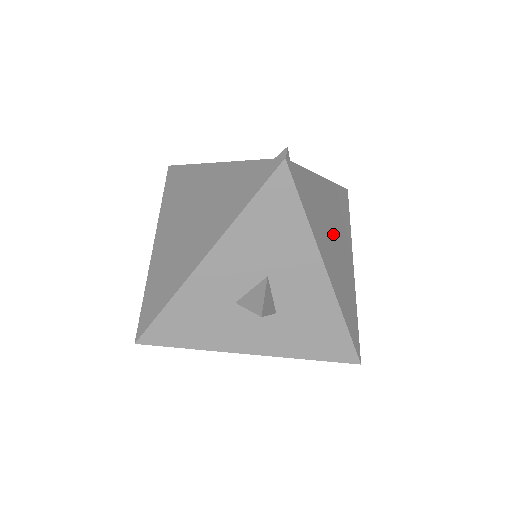
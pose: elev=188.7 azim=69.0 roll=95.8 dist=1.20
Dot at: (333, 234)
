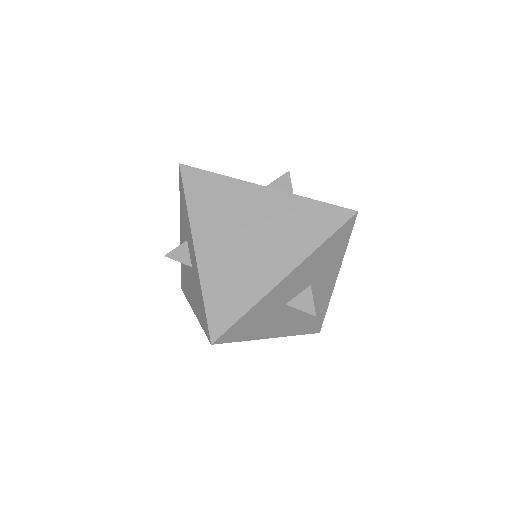
Dot at: occluded
